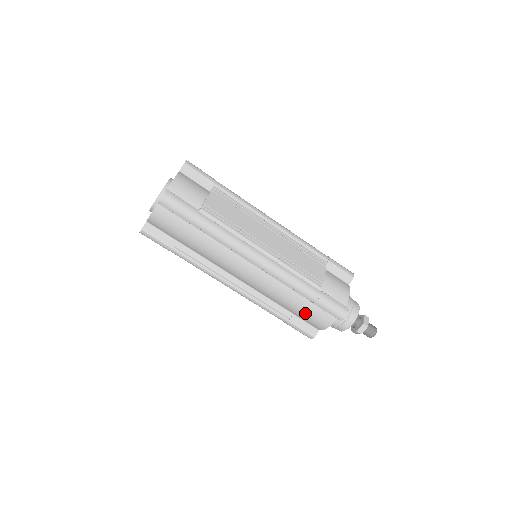
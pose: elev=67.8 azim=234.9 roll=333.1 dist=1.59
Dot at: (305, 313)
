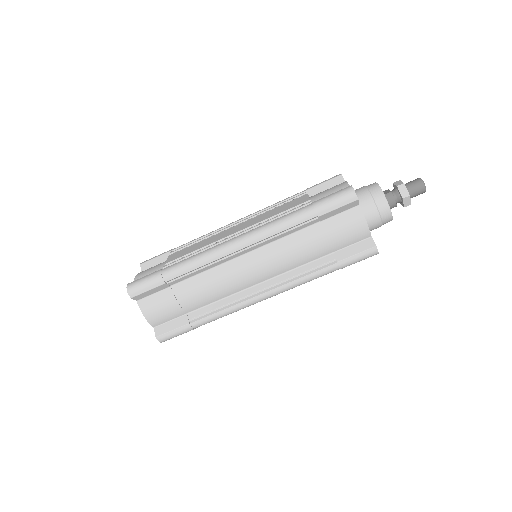
Dot at: (333, 236)
